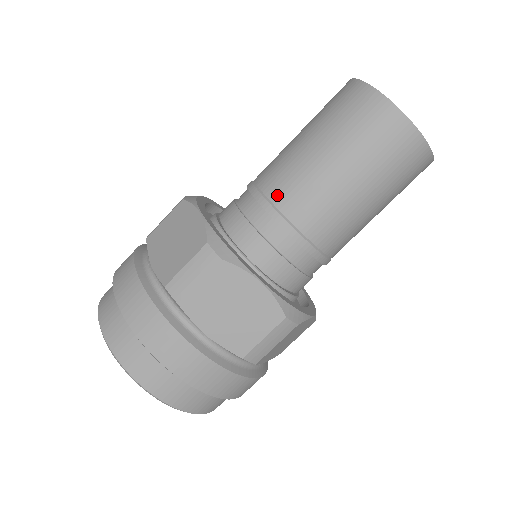
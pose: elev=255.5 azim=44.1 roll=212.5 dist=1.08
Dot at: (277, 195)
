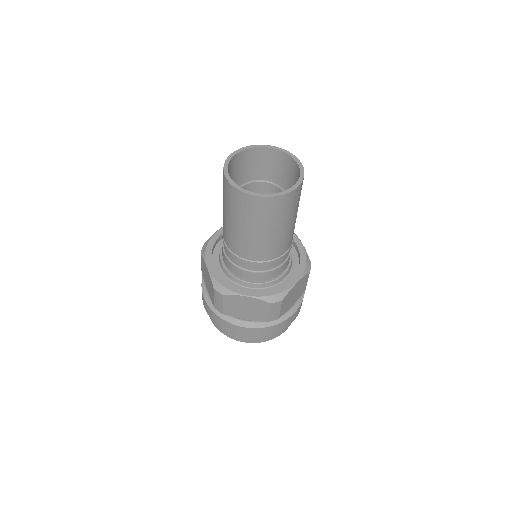
Dot at: (265, 258)
